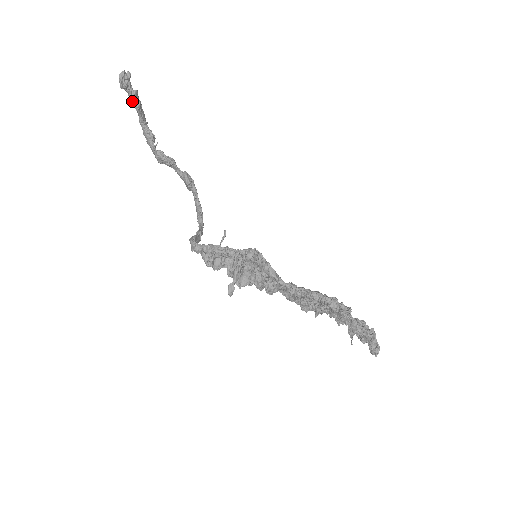
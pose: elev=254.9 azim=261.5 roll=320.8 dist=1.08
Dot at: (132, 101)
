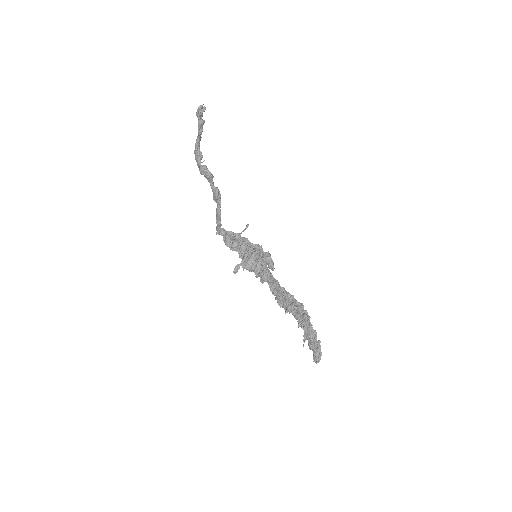
Dot at: (199, 126)
